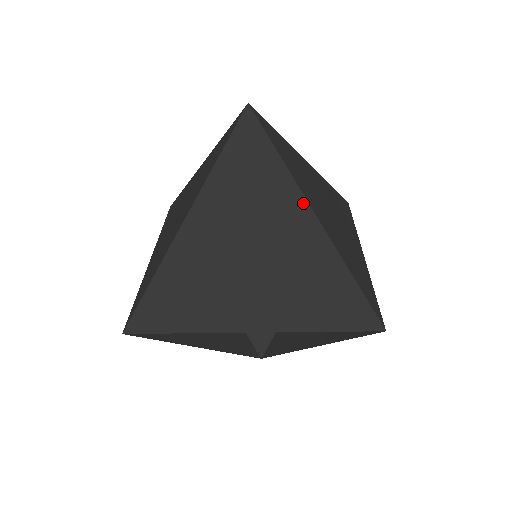
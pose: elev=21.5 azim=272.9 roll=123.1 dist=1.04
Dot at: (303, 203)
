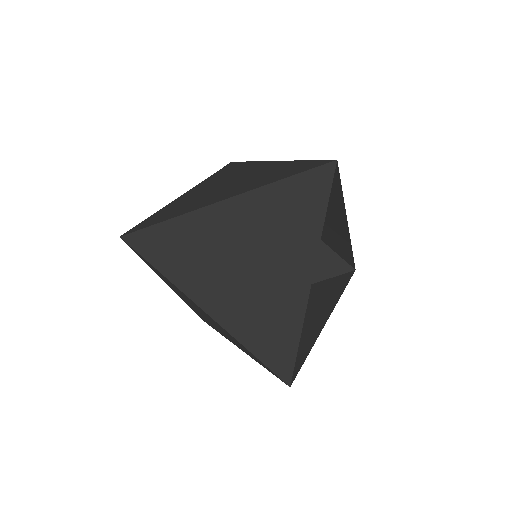
Dot at: (193, 302)
